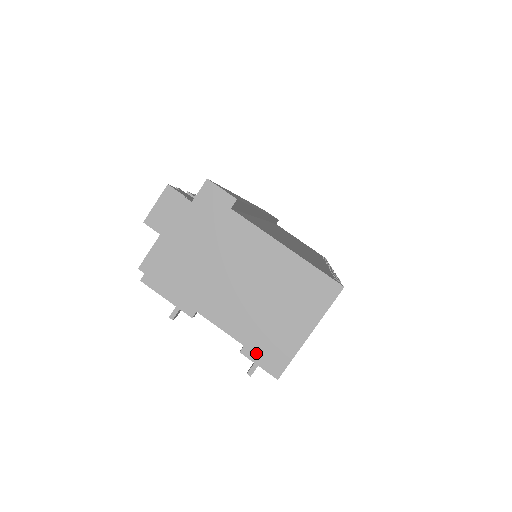
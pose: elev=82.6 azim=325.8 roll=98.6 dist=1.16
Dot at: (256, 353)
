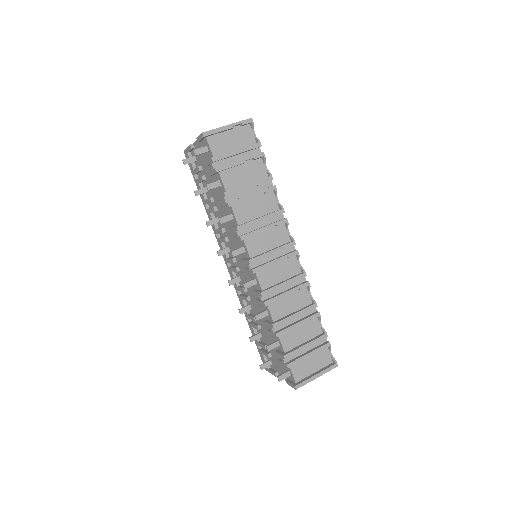
Dot at: occluded
